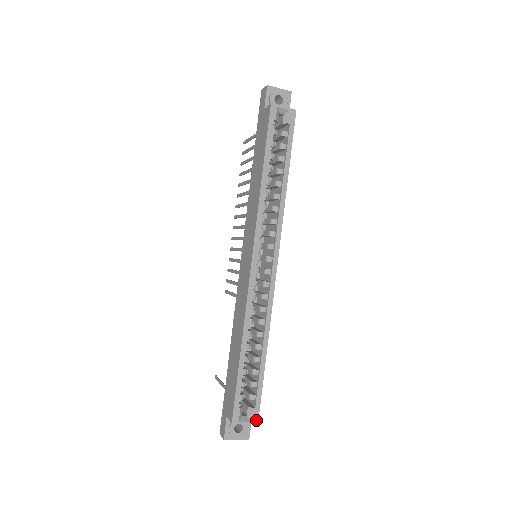
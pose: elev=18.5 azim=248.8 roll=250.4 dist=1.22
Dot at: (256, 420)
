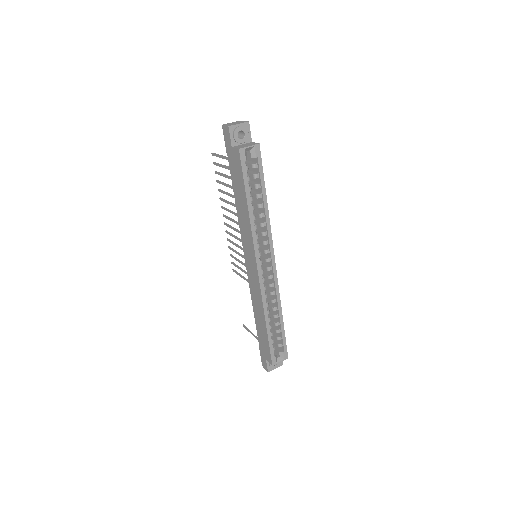
Dot at: (286, 357)
